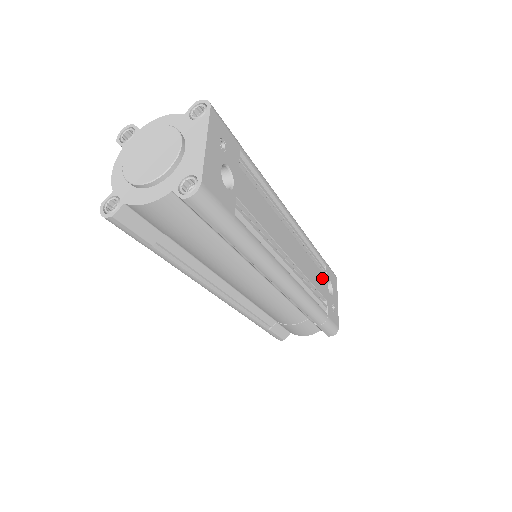
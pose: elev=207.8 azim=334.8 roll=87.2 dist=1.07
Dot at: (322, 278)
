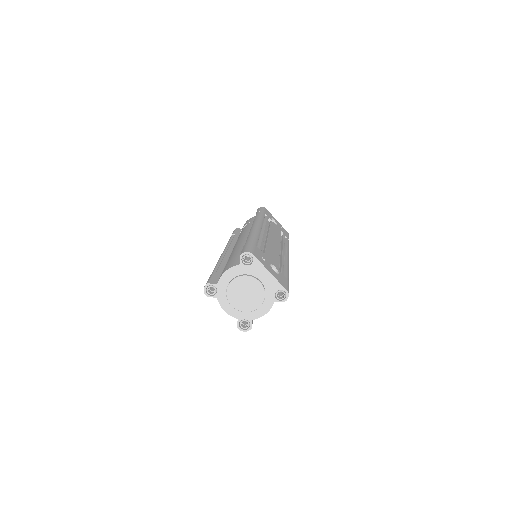
Dot at: (273, 225)
